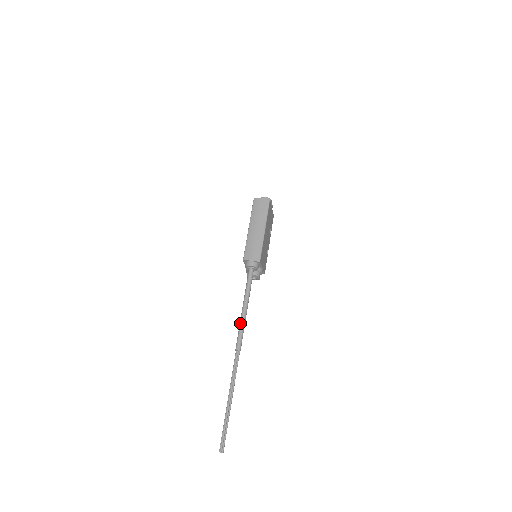
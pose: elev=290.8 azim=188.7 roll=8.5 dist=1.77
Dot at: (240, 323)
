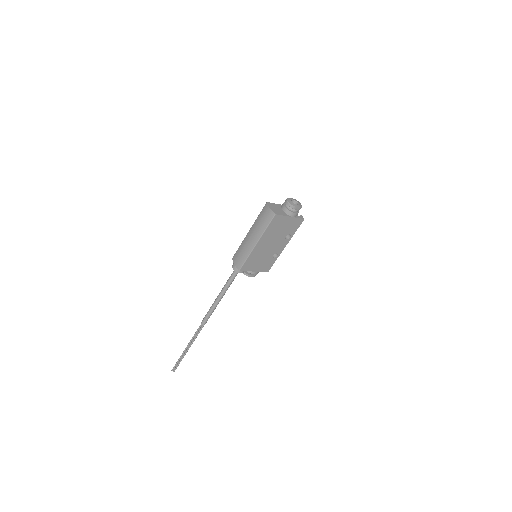
Dot at: occluded
